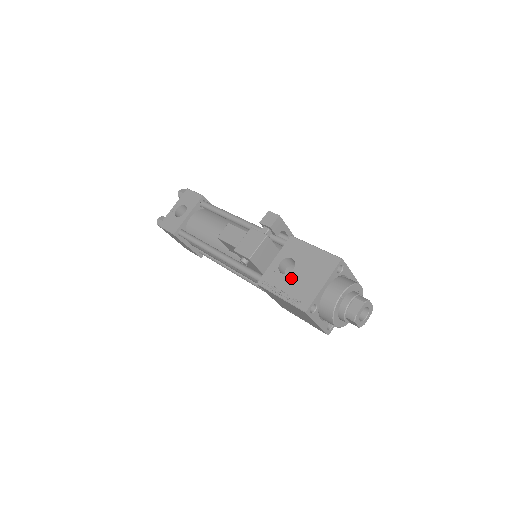
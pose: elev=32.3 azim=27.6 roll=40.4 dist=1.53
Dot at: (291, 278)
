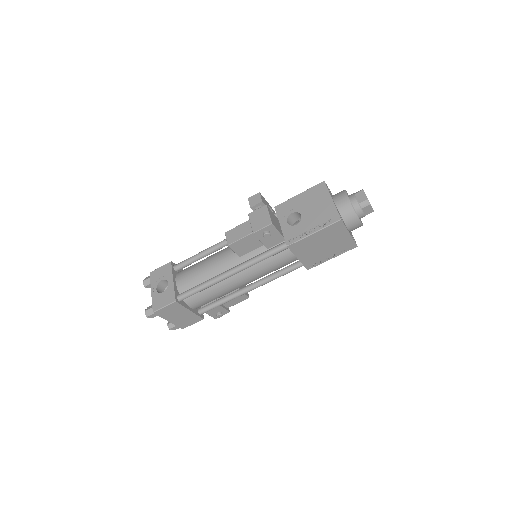
Dot at: (306, 219)
